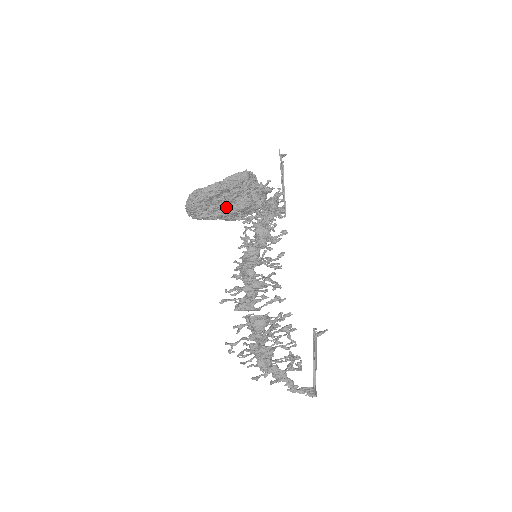
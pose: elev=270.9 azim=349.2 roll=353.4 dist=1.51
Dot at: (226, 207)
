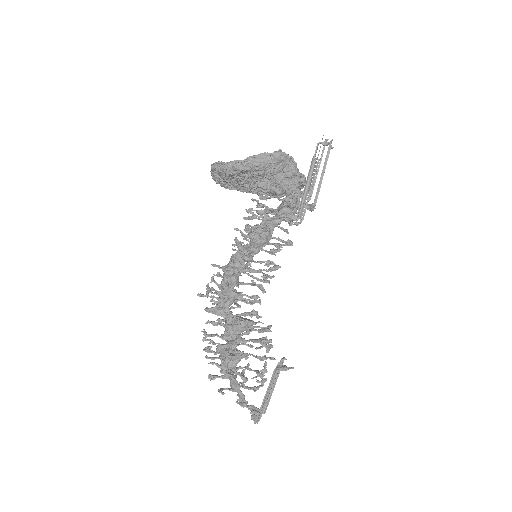
Dot at: (251, 186)
